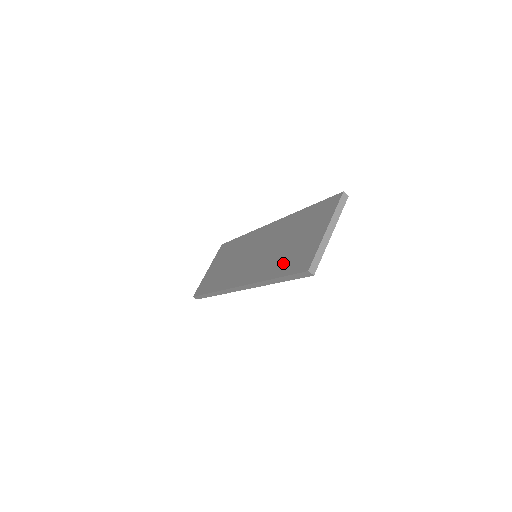
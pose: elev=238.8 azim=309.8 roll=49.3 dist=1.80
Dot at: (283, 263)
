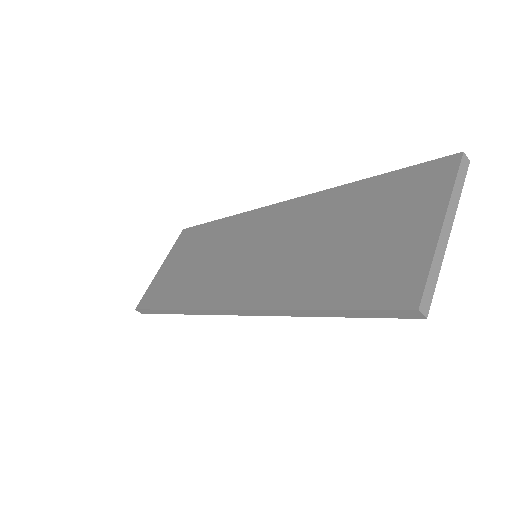
Dot at: (333, 280)
